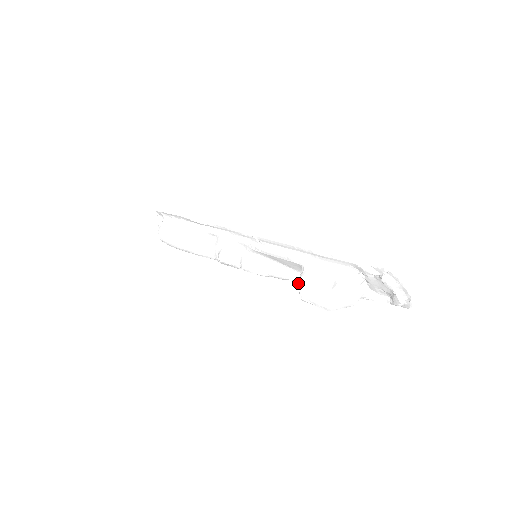
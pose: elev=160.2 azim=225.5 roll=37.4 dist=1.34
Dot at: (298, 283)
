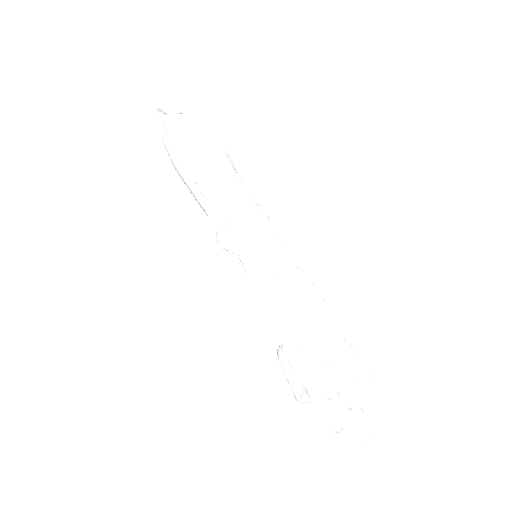
Dot at: (277, 352)
